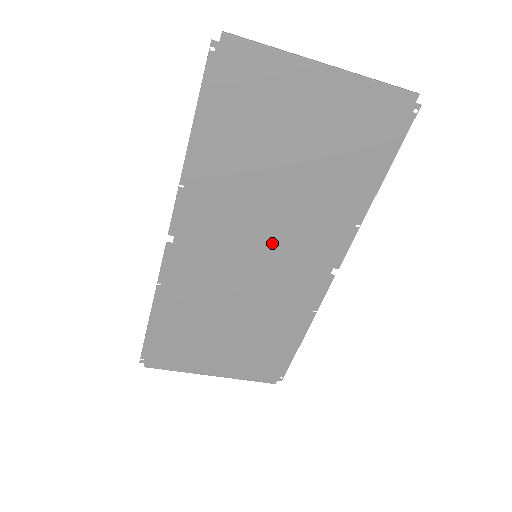
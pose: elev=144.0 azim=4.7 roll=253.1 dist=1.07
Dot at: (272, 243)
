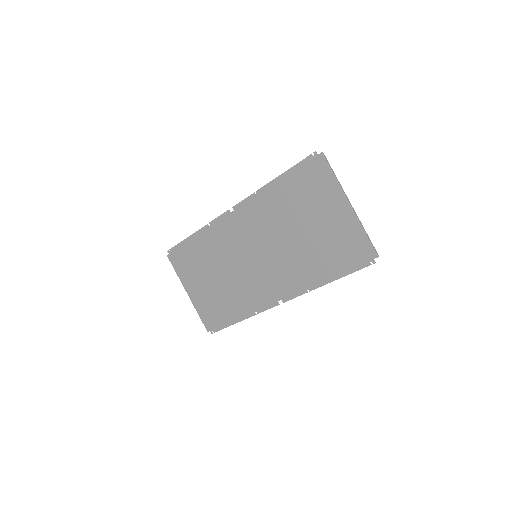
Dot at: (267, 257)
